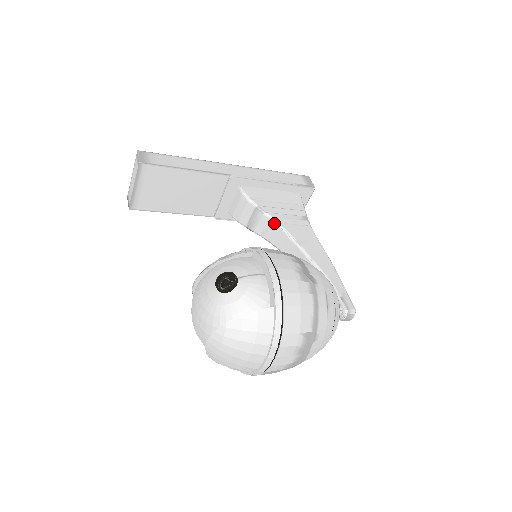
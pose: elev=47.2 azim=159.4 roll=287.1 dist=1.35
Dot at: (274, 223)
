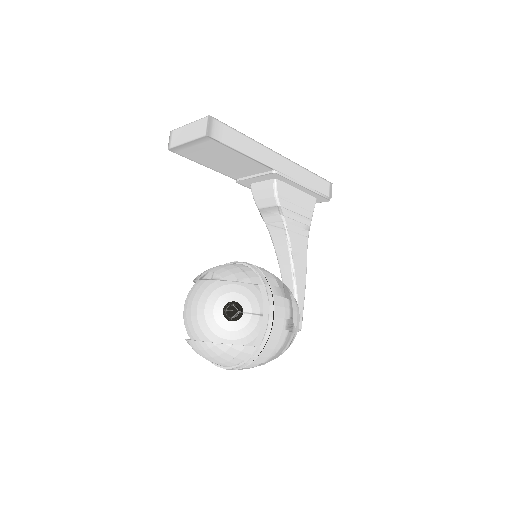
Dot at: (284, 227)
